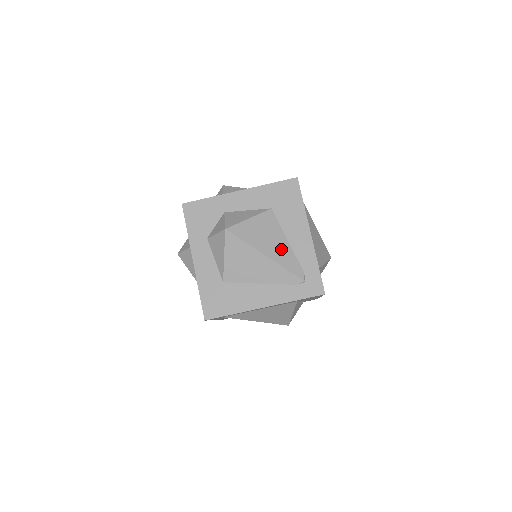
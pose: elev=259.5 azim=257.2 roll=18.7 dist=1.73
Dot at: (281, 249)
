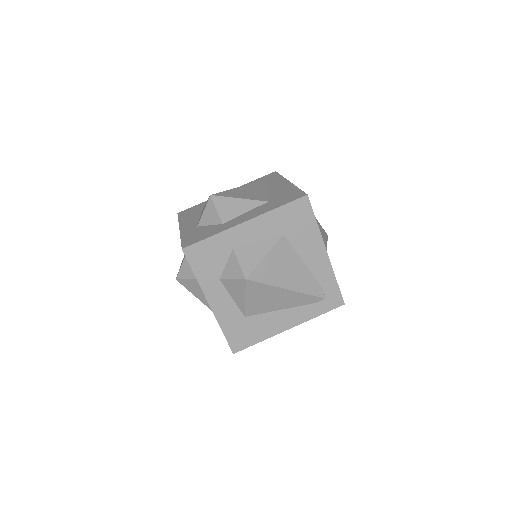
Dot at: (300, 276)
